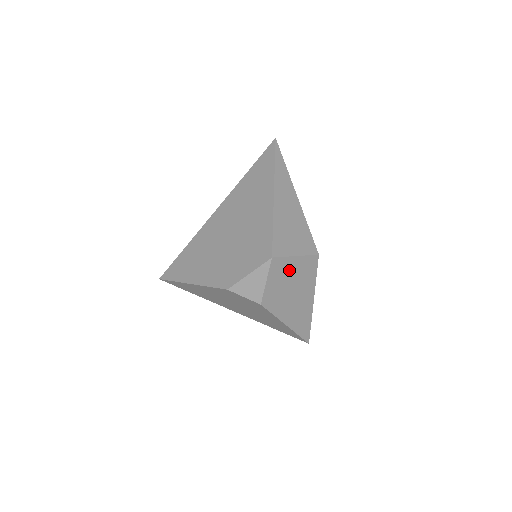
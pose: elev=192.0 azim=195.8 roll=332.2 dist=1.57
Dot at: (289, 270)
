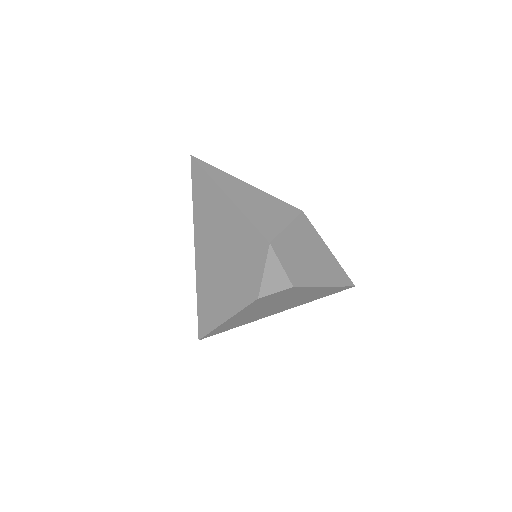
Dot at: (291, 242)
